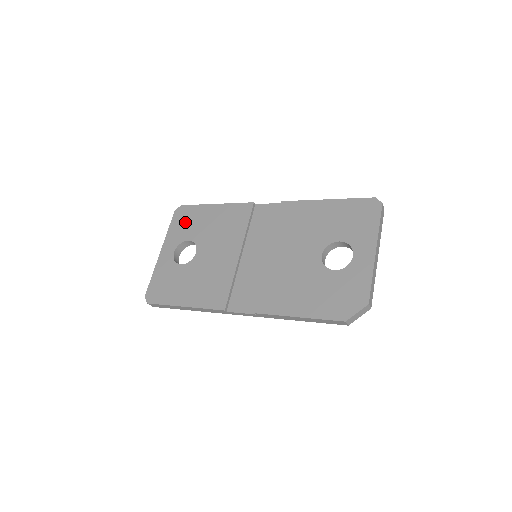
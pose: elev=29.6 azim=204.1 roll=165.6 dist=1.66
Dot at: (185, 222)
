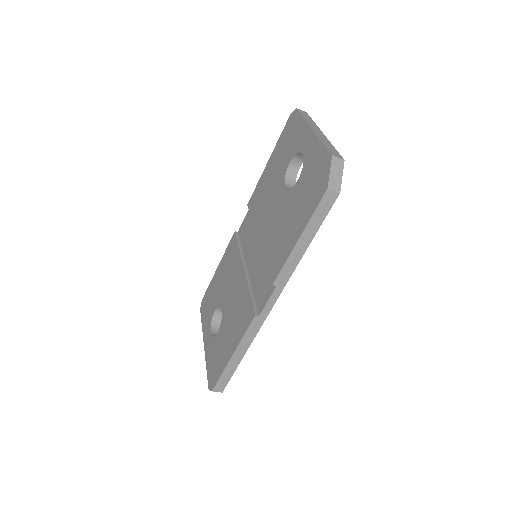
Dot at: (208, 305)
